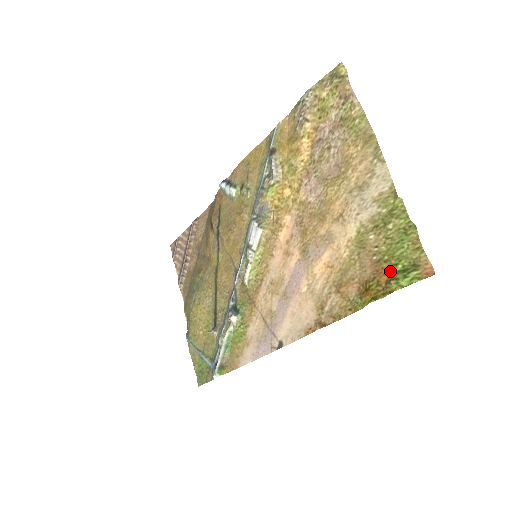
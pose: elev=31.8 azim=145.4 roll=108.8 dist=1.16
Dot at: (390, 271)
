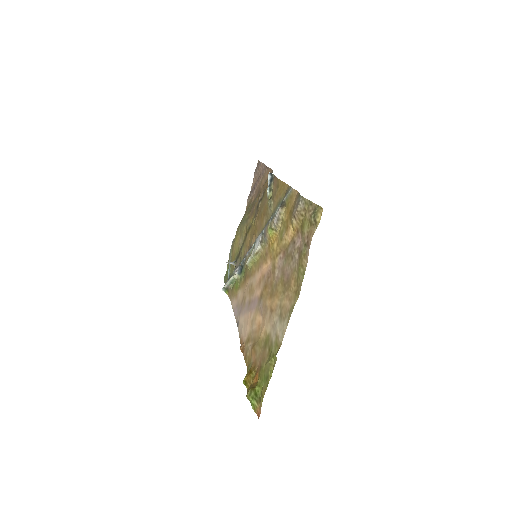
Dot at: (257, 382)
